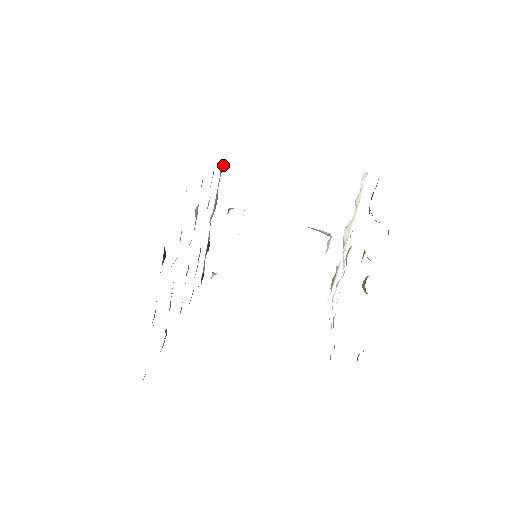
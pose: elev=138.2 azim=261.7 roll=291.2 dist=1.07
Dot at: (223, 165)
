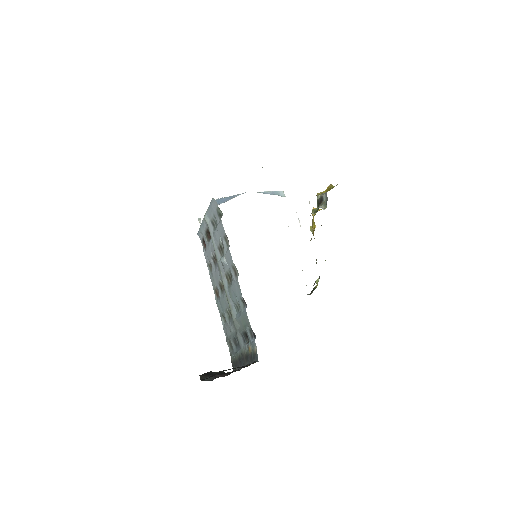
Dot at: (220, 210)
